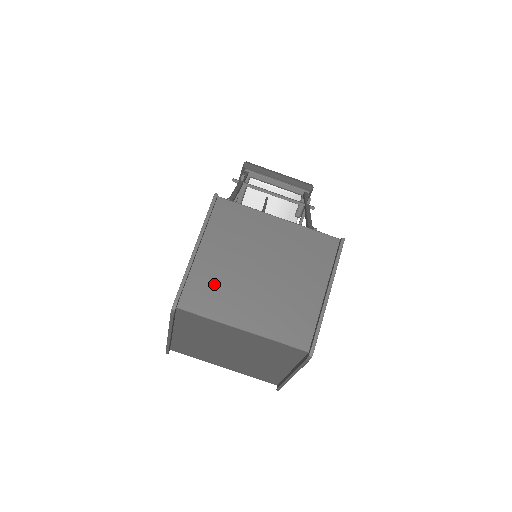
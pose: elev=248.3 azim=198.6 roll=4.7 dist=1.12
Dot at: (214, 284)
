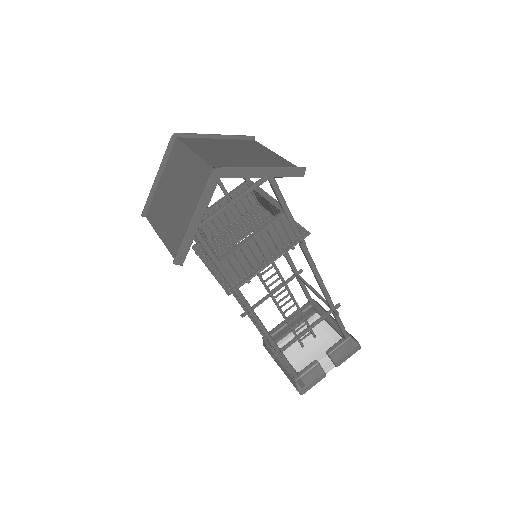
Dot at: (207, 144)
